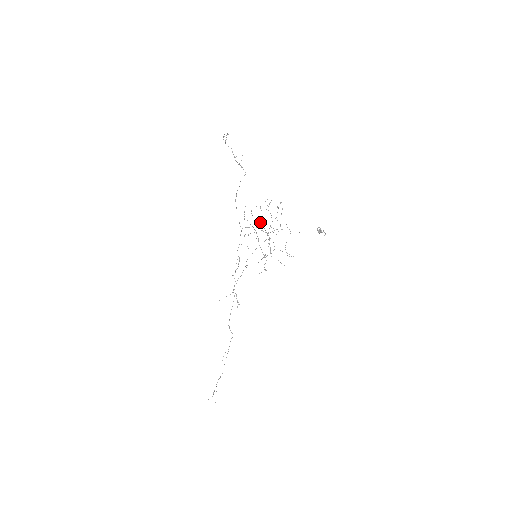
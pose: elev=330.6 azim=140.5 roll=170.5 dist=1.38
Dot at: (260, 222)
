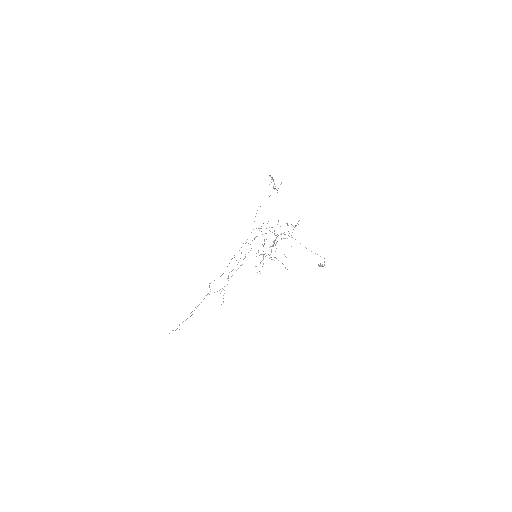
Dot at: occluded
